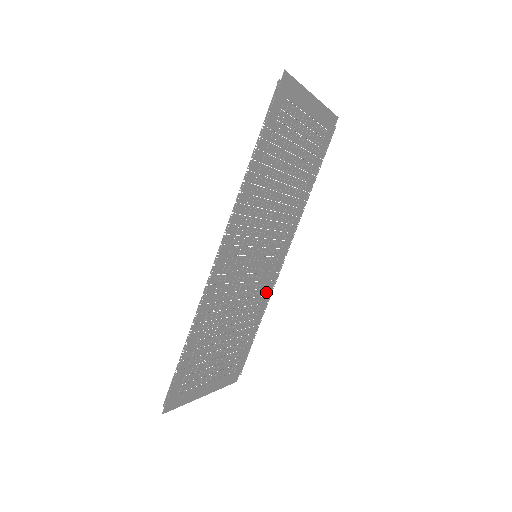
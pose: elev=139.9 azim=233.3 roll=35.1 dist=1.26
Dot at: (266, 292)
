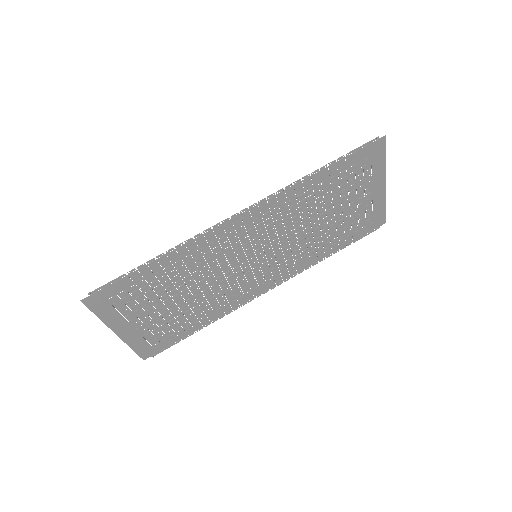
Dot at: (233, 302)
